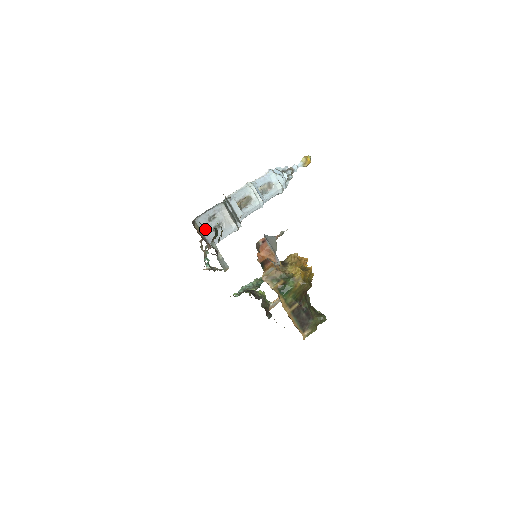
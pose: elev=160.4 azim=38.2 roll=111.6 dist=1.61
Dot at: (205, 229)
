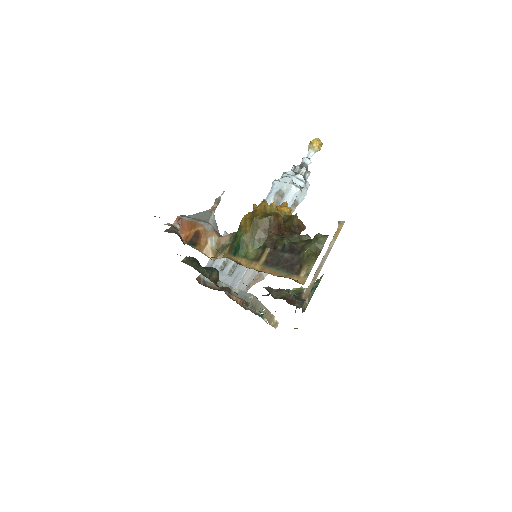
Dot at: occluded
